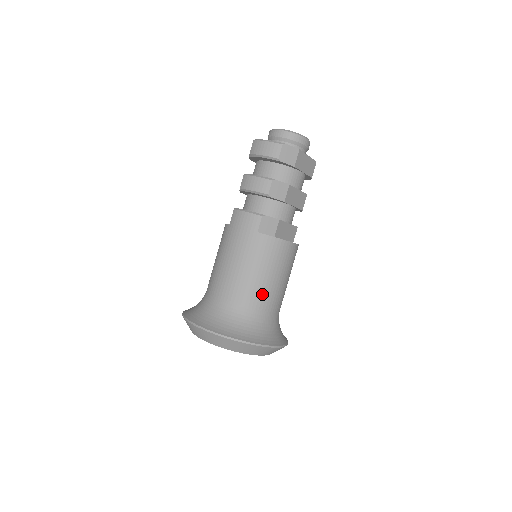
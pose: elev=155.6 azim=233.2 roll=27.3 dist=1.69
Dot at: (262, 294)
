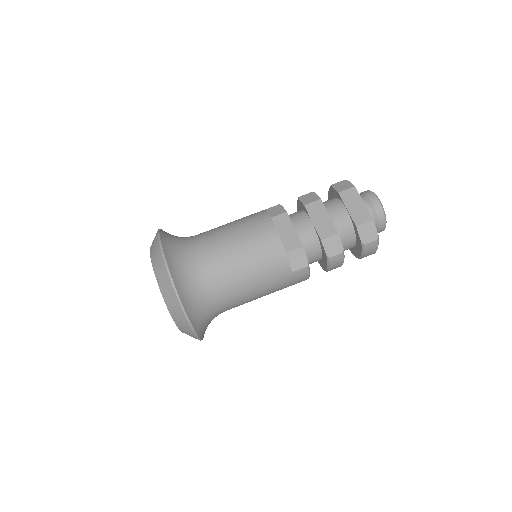
Dot at: (212, 235)
